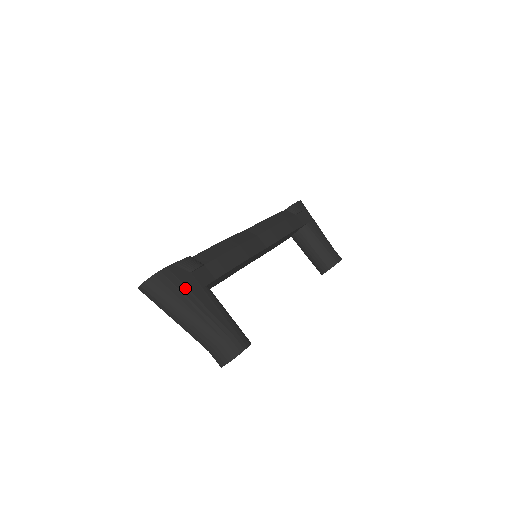
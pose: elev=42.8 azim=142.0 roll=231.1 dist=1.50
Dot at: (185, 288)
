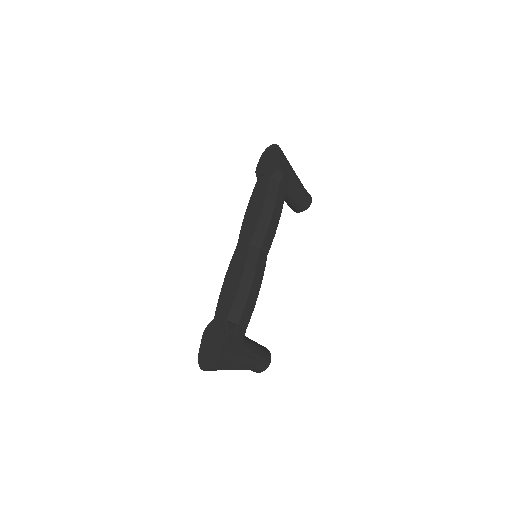
Dot at: (233, 358)
